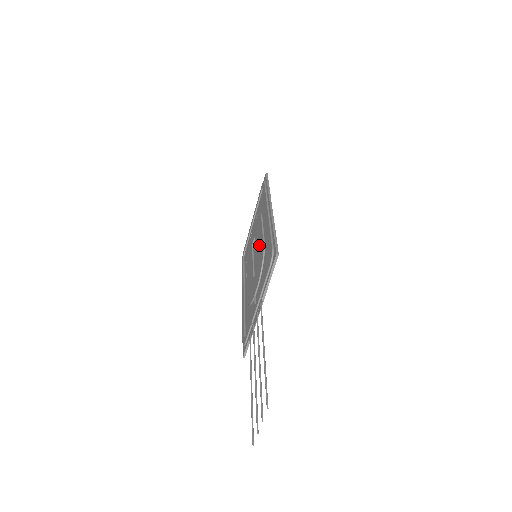
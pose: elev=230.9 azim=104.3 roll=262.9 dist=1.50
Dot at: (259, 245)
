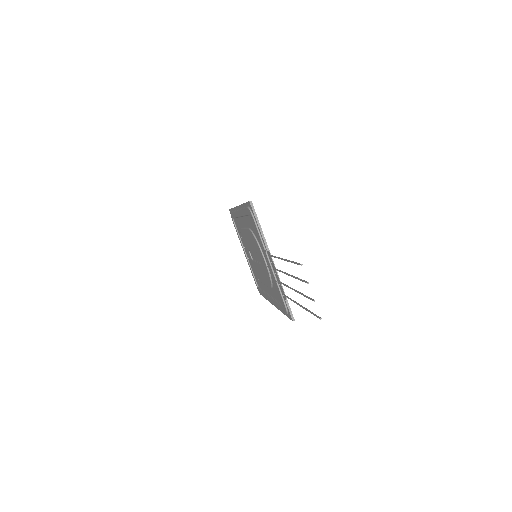
Dot at: (249, 240)
